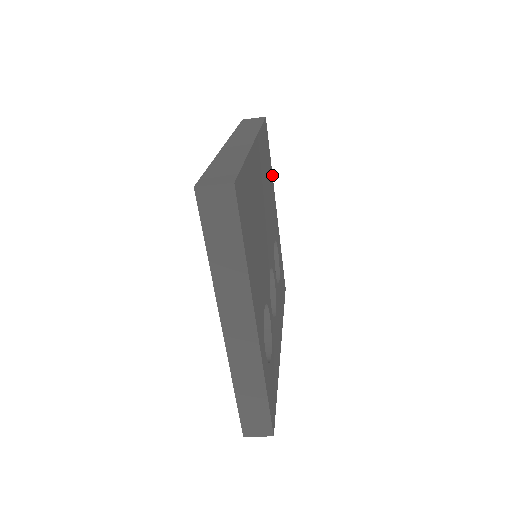
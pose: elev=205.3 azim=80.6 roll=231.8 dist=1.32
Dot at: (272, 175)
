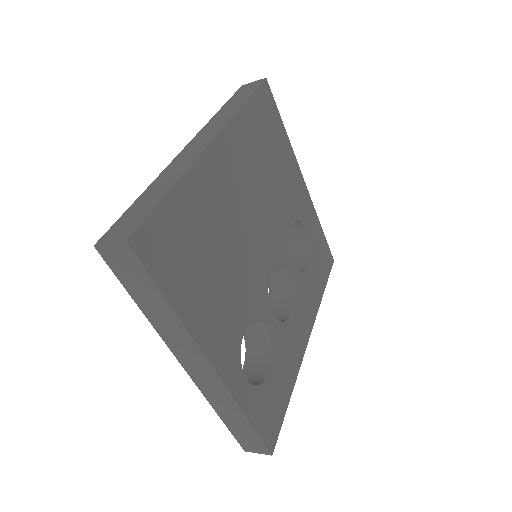
Dot at: (290, 143)
